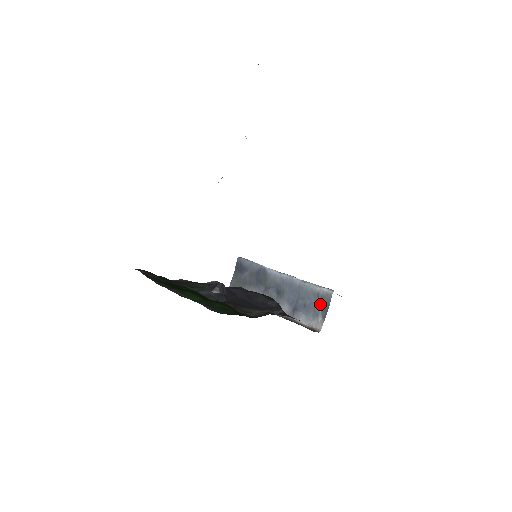
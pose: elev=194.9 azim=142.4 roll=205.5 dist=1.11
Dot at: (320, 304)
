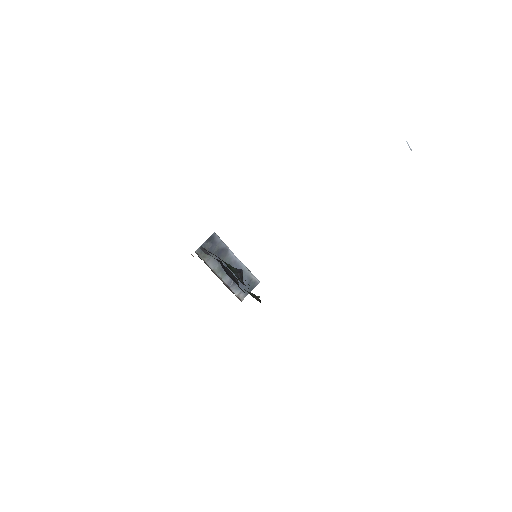
Dot at: (249, 286)
